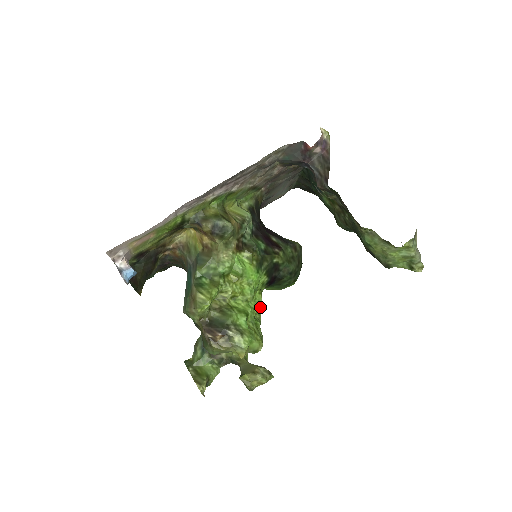
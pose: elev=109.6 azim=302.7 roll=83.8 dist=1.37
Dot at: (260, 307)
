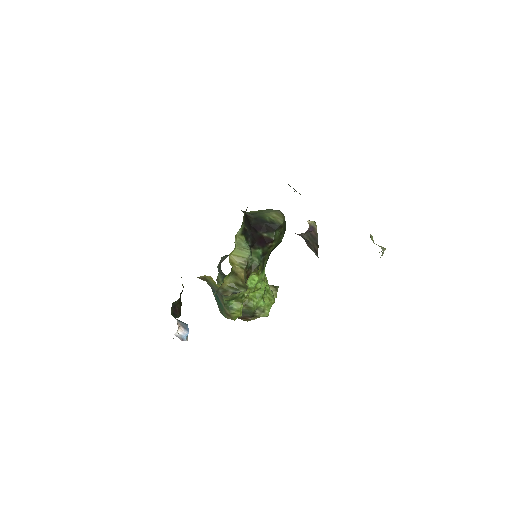
Dot at: (265, 274)
